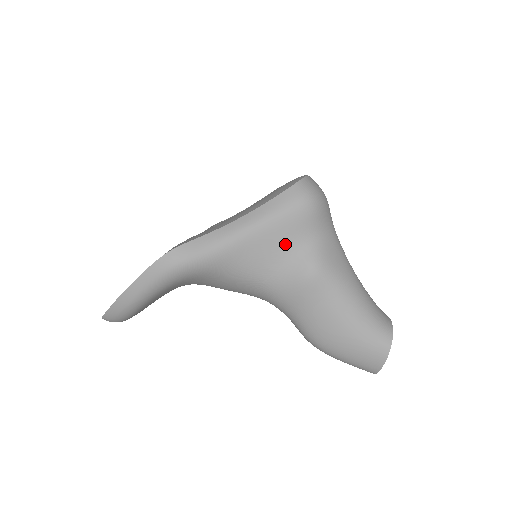
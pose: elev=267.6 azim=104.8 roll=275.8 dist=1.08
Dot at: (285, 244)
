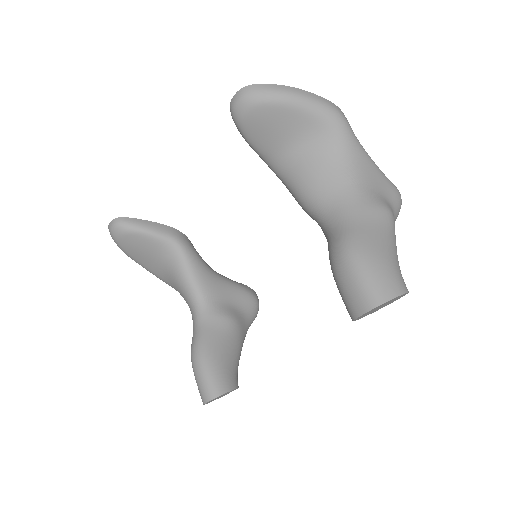
Dot at: (382, 189)
